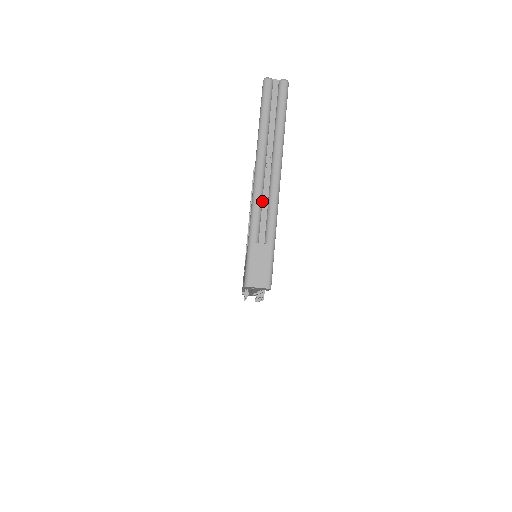
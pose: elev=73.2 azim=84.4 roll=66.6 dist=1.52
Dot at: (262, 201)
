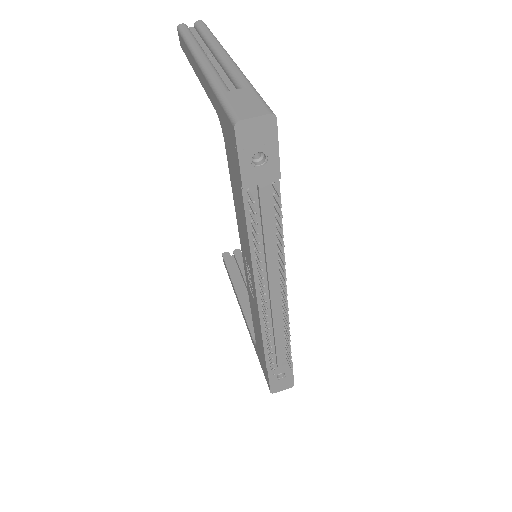
Dot at: occluded
